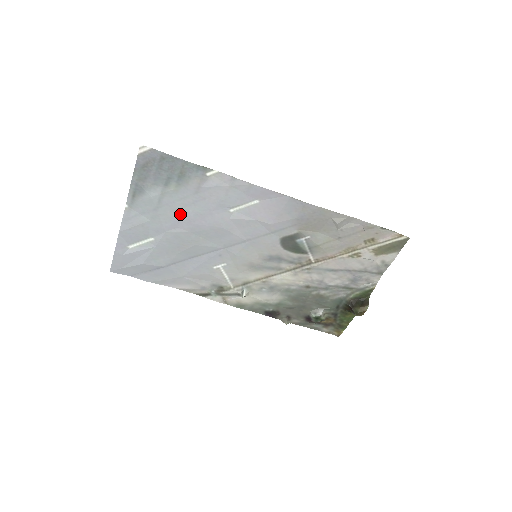
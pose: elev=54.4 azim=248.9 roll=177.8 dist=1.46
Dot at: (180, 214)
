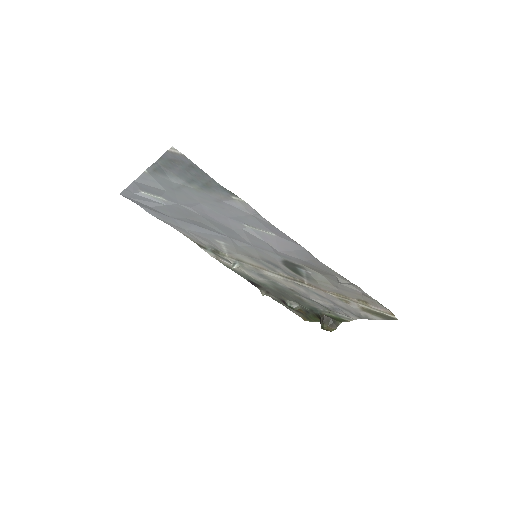
Dot at: (196, 203)
